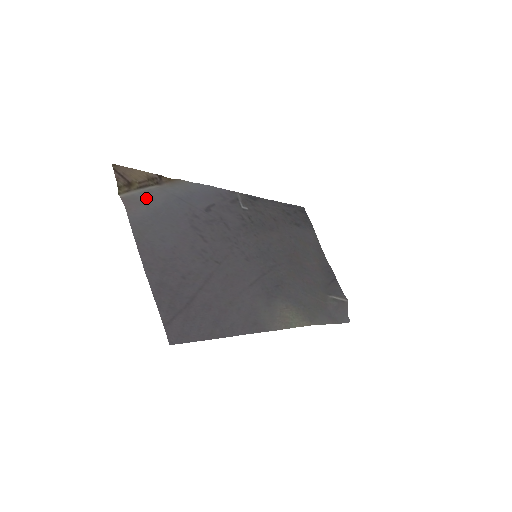
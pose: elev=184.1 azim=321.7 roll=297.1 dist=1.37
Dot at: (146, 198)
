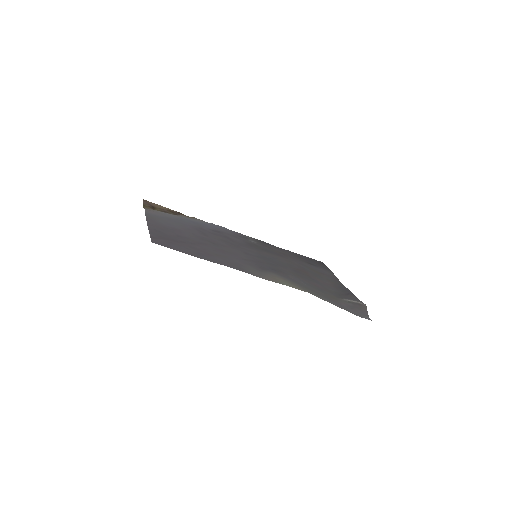
Dot at: (163, 213)
